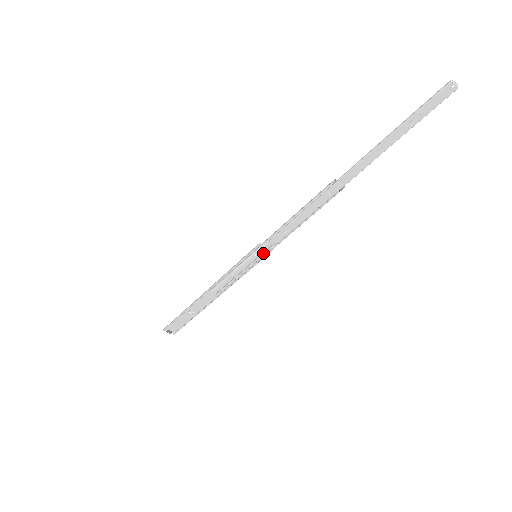
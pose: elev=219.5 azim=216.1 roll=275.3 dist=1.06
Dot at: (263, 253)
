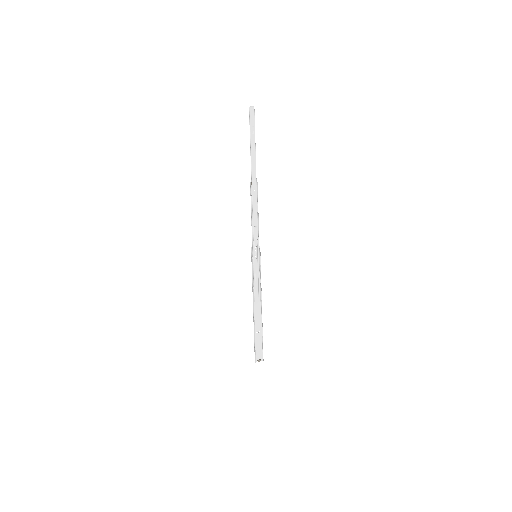
Dot at: (258, 251)
